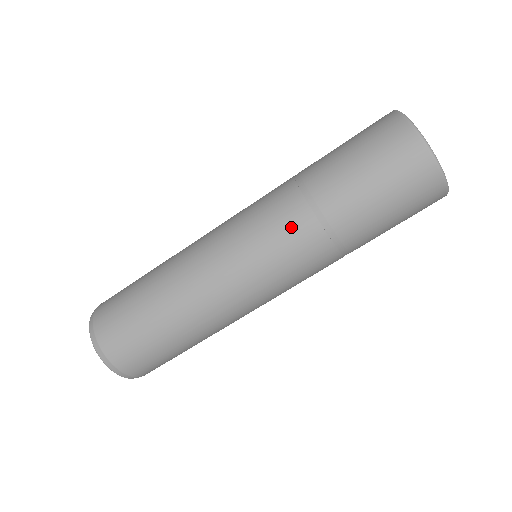
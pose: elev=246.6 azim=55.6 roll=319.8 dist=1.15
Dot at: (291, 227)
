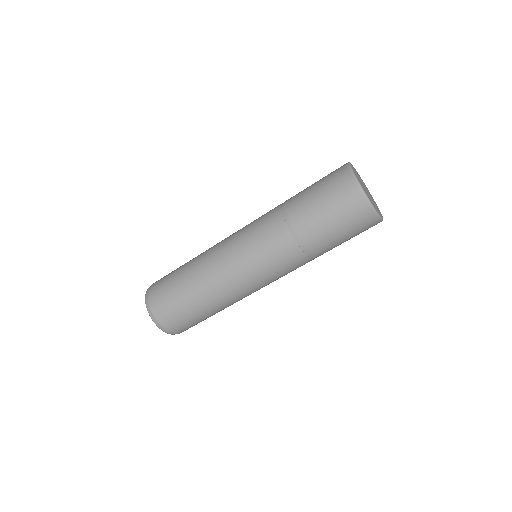
Dot at: (286, 256)
